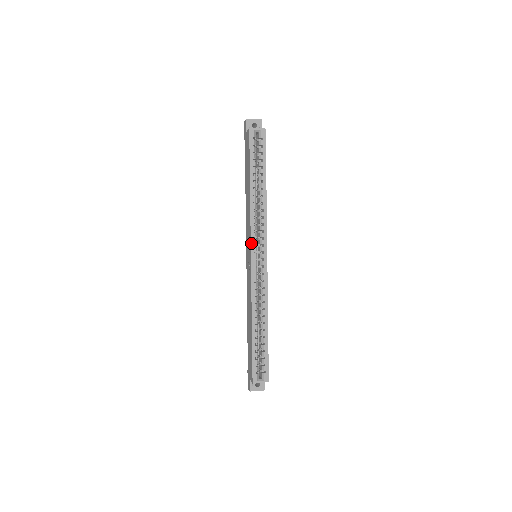
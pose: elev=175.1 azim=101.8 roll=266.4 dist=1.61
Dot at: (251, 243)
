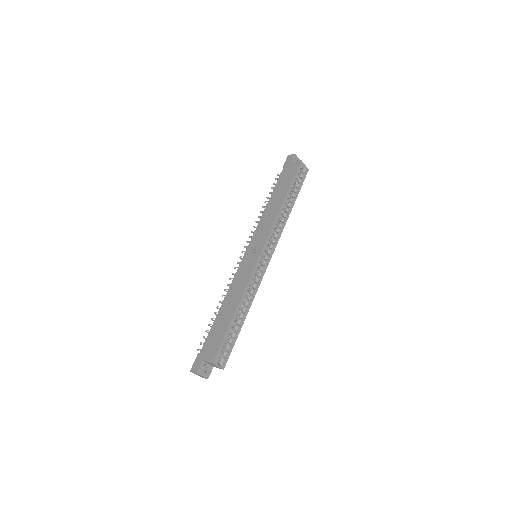
Dot at: (266, 242)
